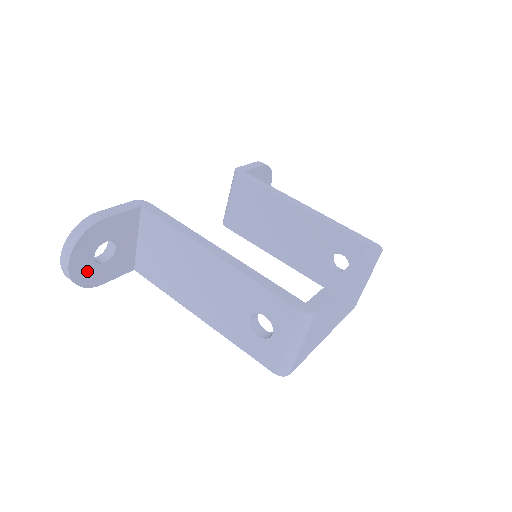
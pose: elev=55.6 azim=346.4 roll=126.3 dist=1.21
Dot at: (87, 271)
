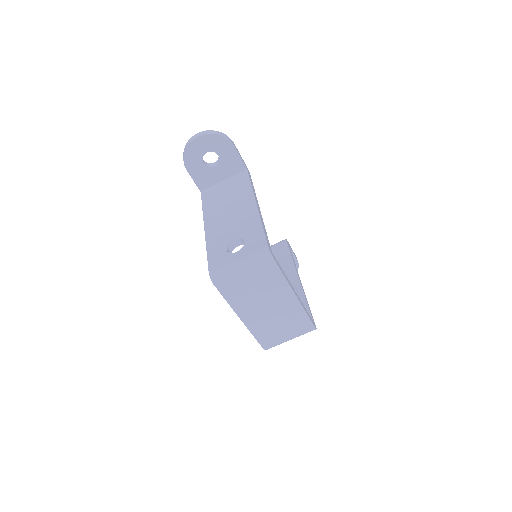
Dot at: (196, 153)
